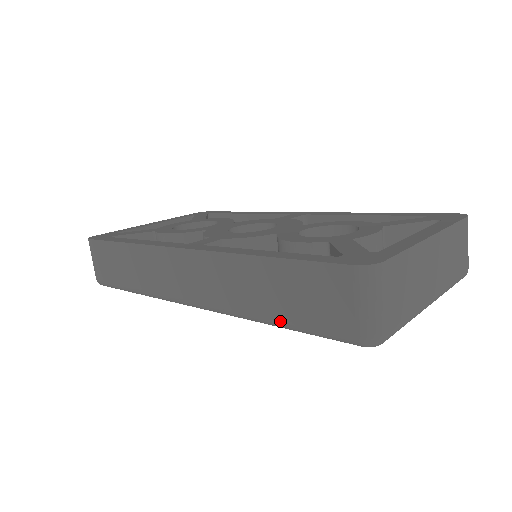
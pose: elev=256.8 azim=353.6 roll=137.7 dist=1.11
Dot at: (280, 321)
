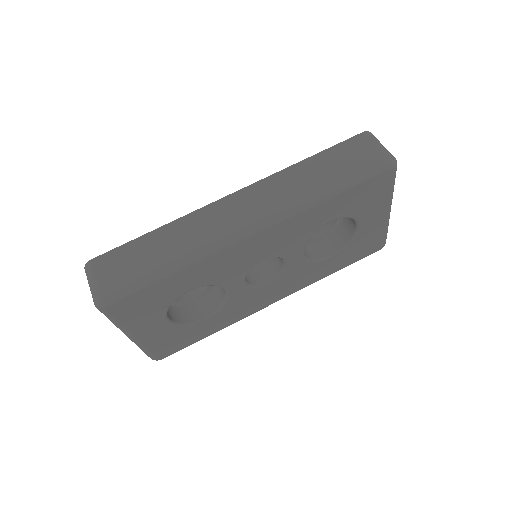
Dot at: (336, 182)
